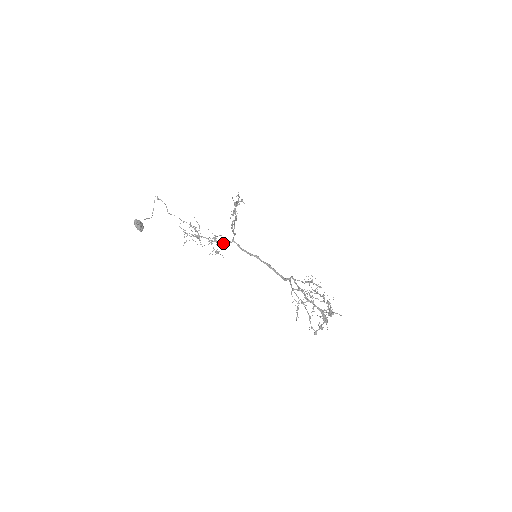
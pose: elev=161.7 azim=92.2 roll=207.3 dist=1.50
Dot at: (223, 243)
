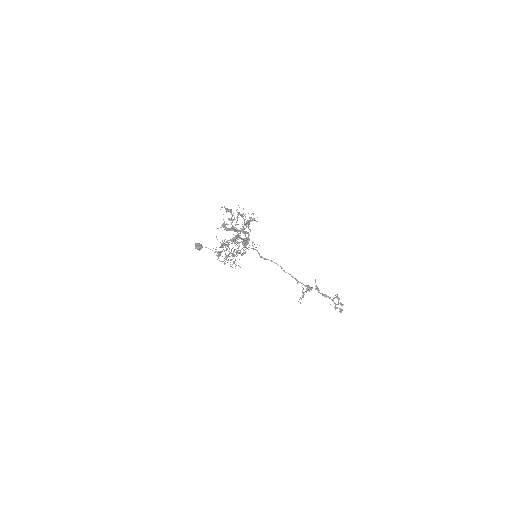
Dot at: occluded
